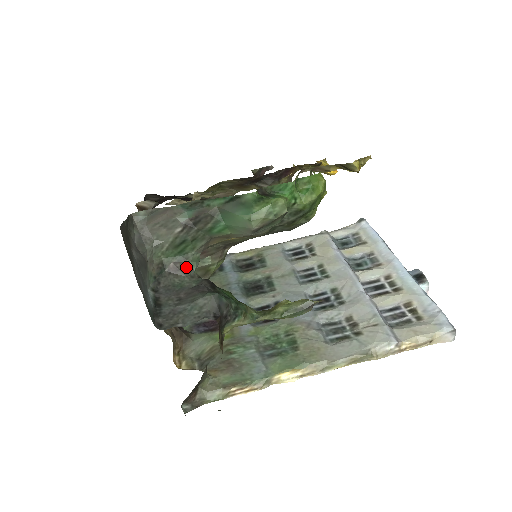
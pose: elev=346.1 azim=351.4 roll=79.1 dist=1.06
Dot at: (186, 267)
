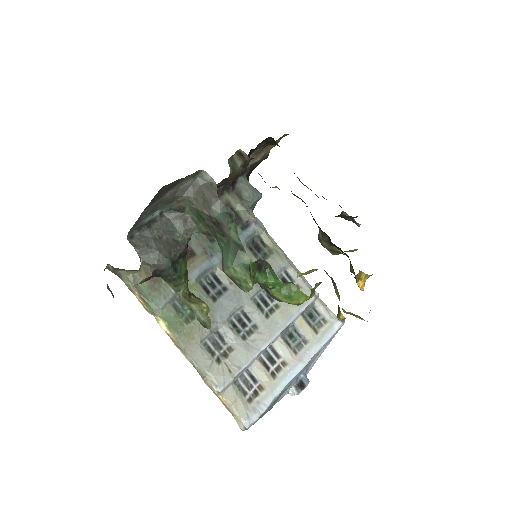
Dot at: (191, 226)
